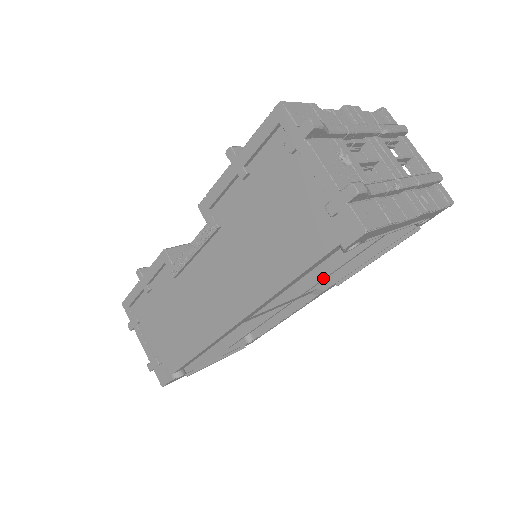
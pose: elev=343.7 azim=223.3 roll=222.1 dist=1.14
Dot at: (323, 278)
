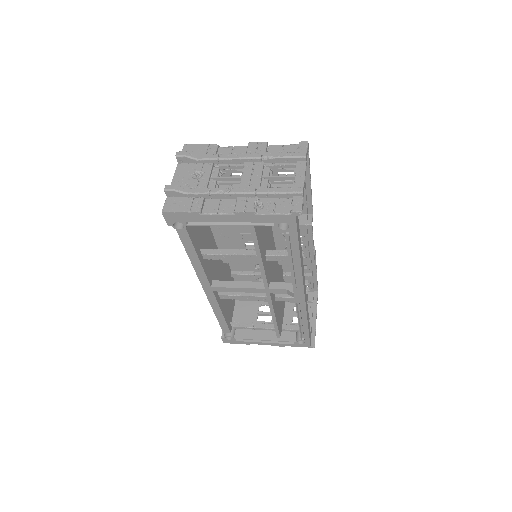
Dot at: (261, 272)
